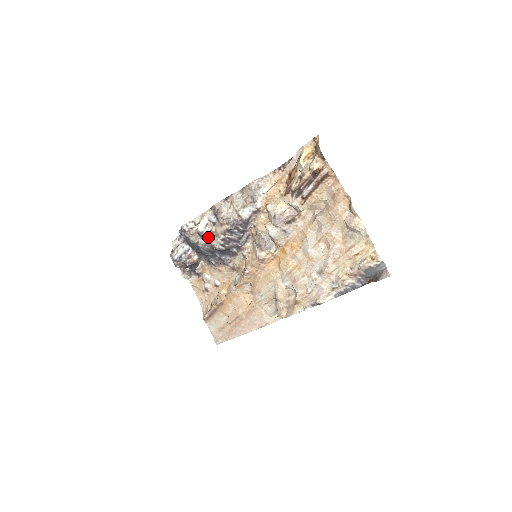
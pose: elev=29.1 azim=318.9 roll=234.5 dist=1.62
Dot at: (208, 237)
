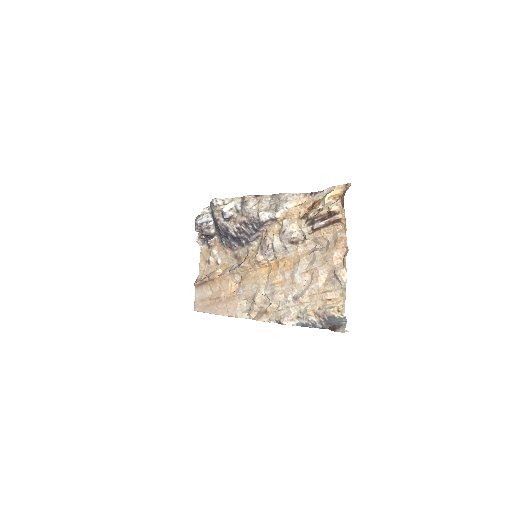
Dot at: (228, 219)
